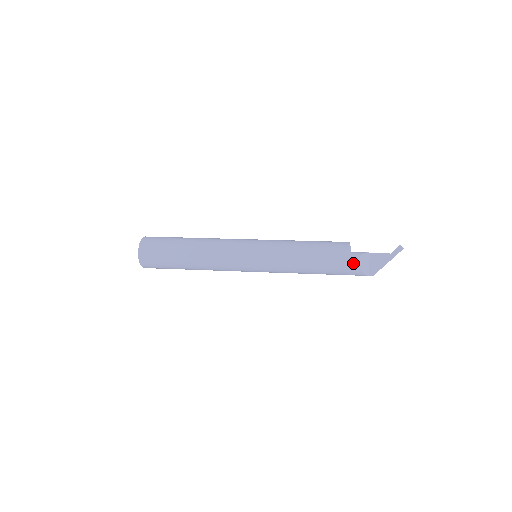
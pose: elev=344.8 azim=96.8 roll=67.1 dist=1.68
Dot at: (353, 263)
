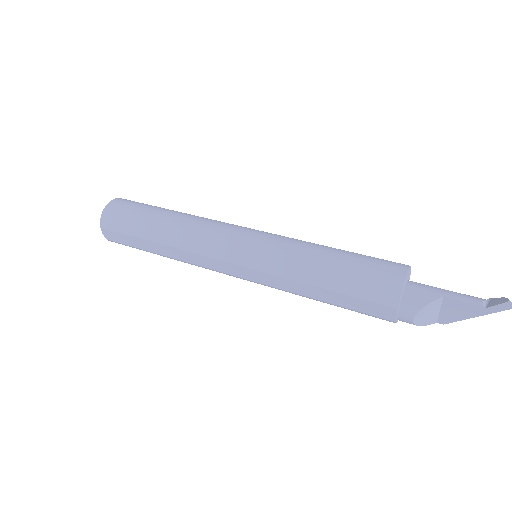
Dot at: (403, 318)
